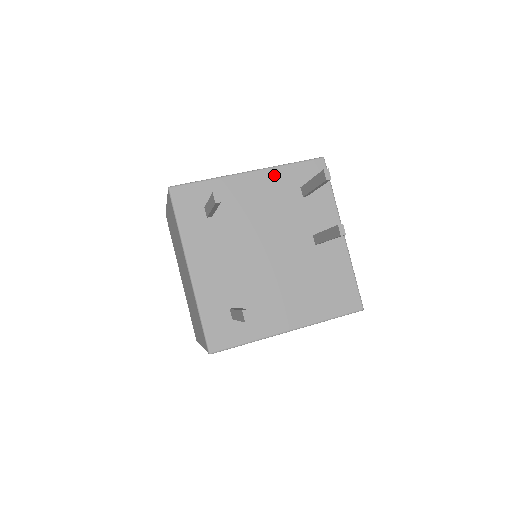
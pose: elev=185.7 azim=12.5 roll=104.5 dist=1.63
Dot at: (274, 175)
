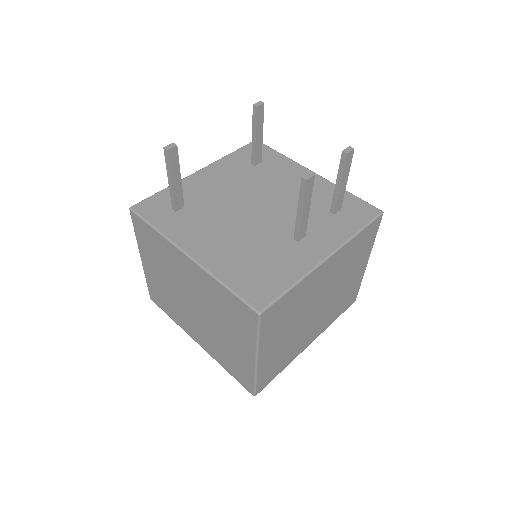
Dot at: (328, 186)
